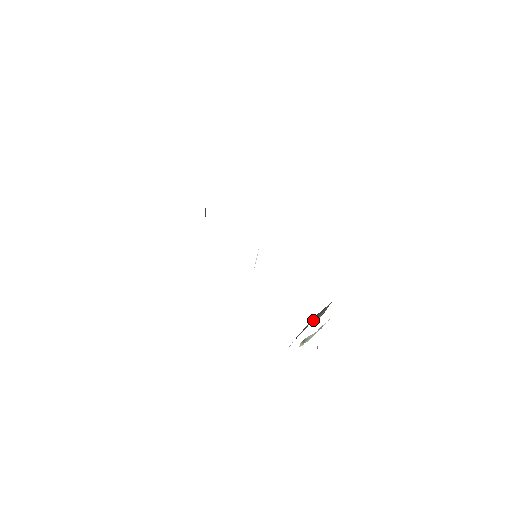
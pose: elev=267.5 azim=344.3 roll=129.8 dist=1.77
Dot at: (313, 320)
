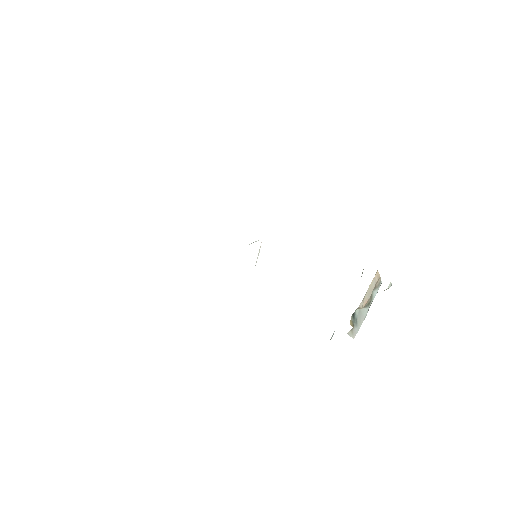
Dot at: occluded
